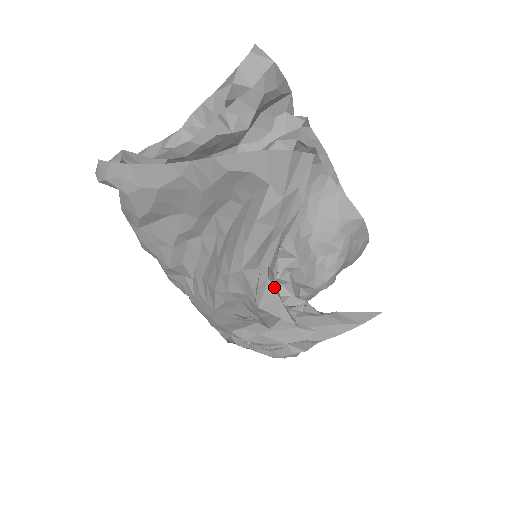
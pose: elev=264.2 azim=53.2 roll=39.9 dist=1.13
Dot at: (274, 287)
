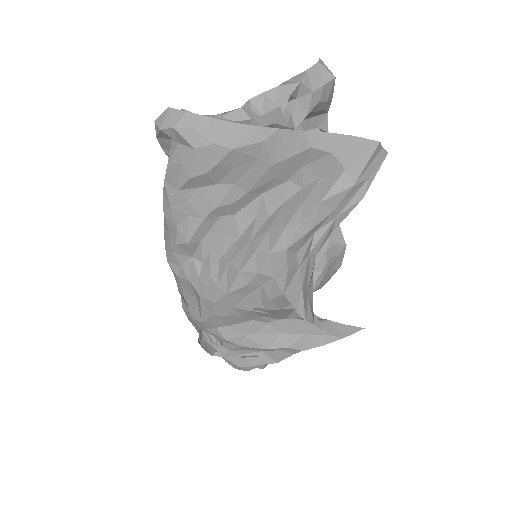
Dot at: (301, 276)
